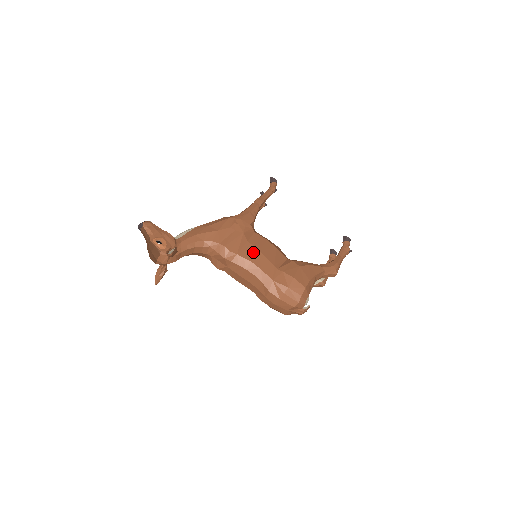
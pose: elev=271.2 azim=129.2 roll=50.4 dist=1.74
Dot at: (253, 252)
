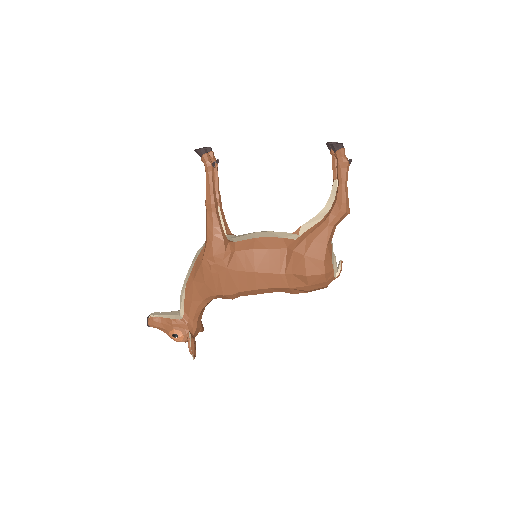
Dot at: (251, 279)
